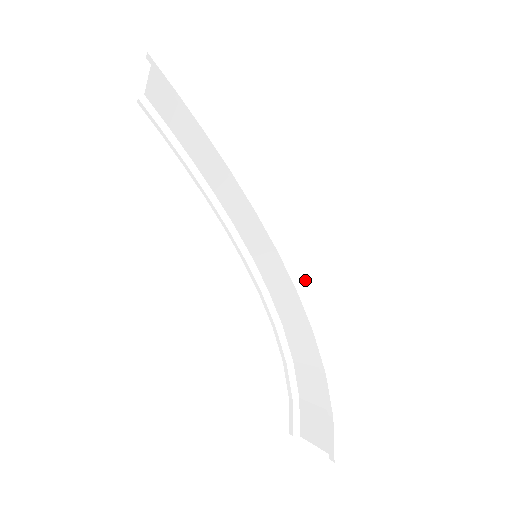
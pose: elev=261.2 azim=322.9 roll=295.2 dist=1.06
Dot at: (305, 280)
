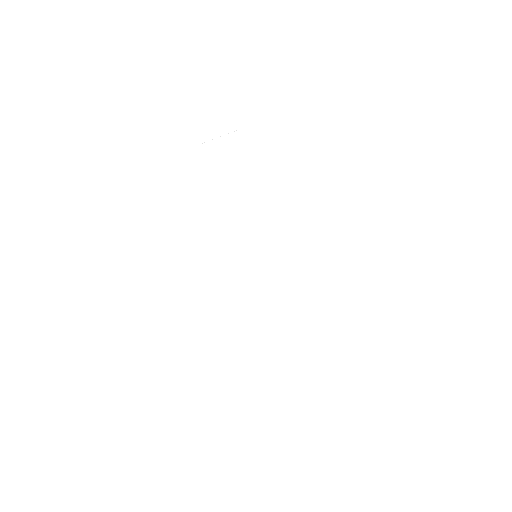
Dot at: (287, 275)
